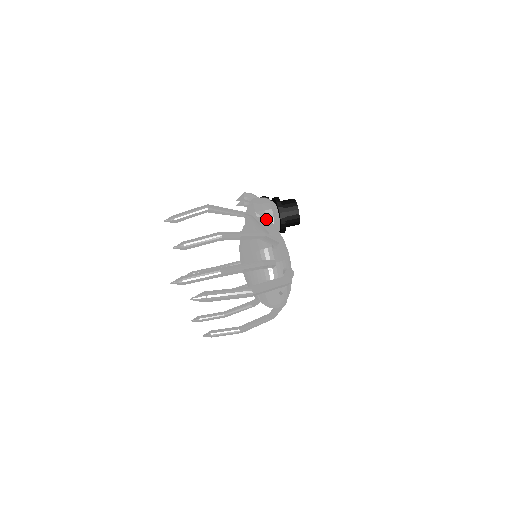
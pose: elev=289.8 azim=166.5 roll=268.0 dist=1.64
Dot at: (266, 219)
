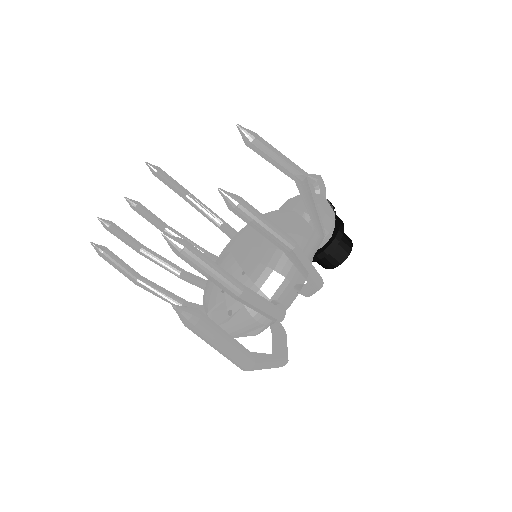
Dot at: occluded
